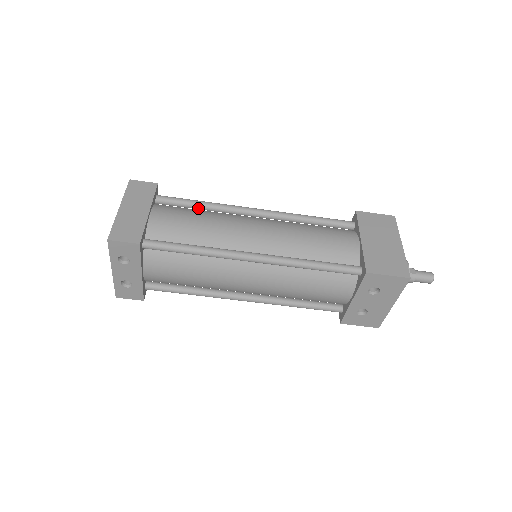
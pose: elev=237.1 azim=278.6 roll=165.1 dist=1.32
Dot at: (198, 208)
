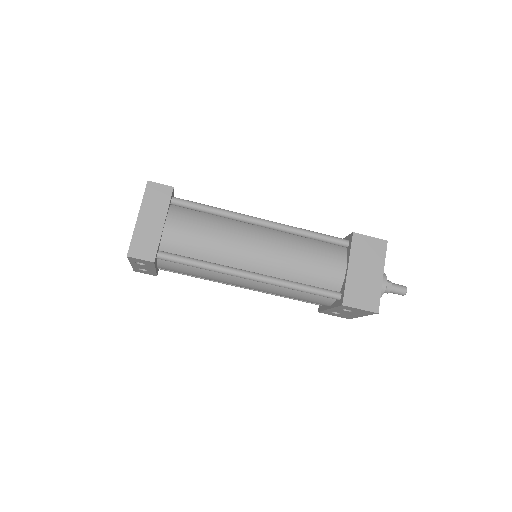
Dot at: (209, 213)
